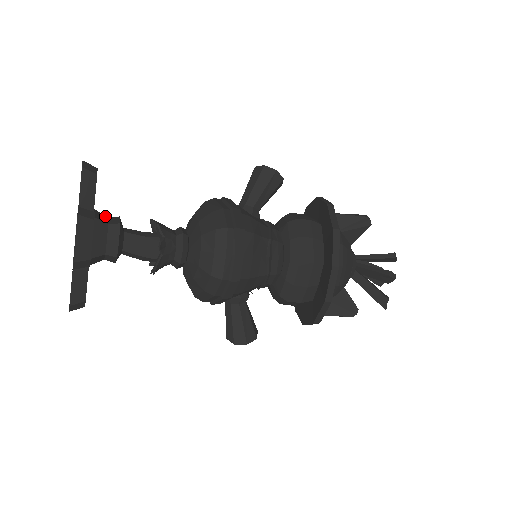
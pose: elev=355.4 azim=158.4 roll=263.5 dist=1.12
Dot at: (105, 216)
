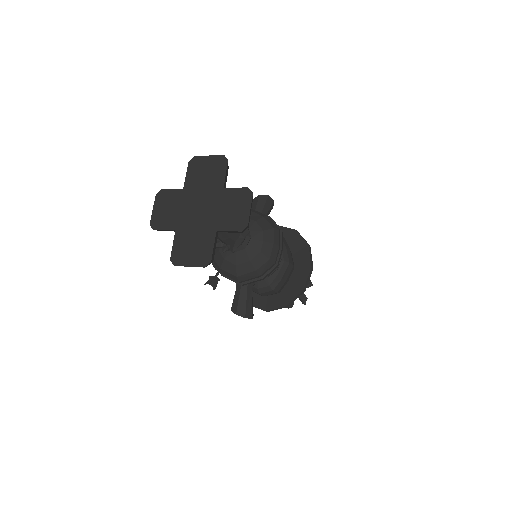
Dot at: occluded
